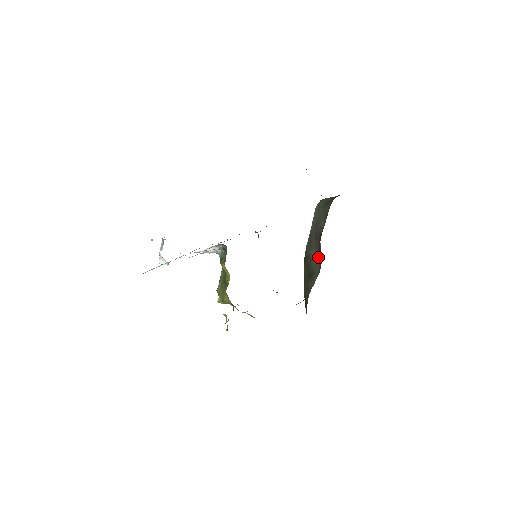
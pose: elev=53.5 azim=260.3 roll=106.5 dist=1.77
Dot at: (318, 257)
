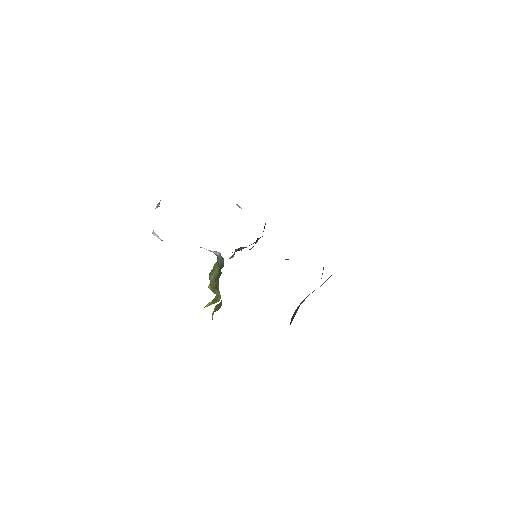
Dot at: occluded
